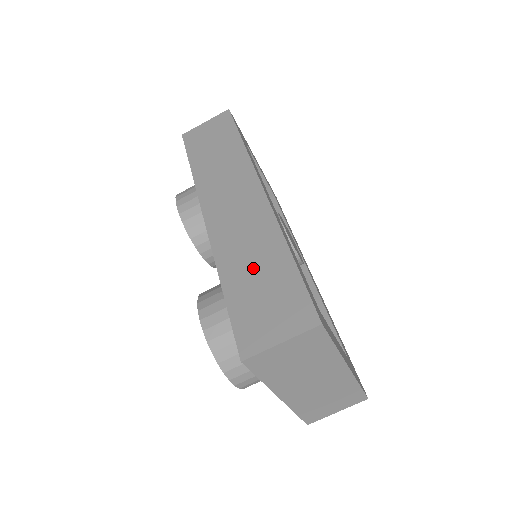
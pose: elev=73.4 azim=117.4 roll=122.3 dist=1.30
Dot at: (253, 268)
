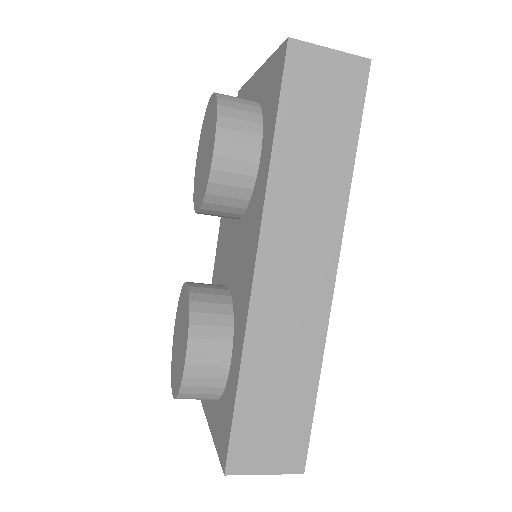
Dot at: (278, 380)
